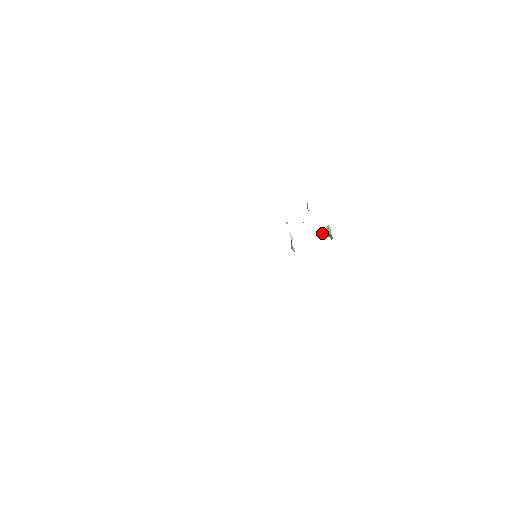
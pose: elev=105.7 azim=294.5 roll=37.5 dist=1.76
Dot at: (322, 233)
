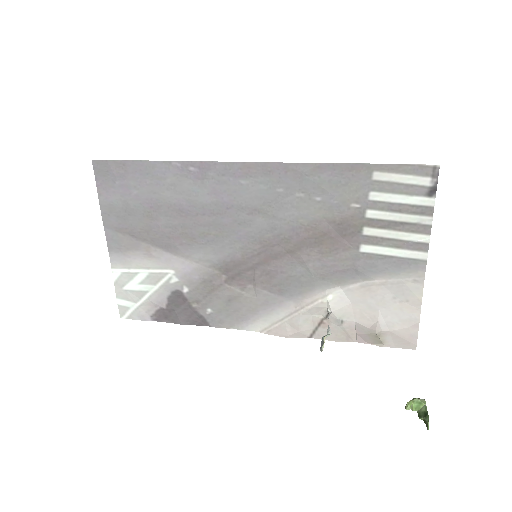
Dot at: (405, 406)
